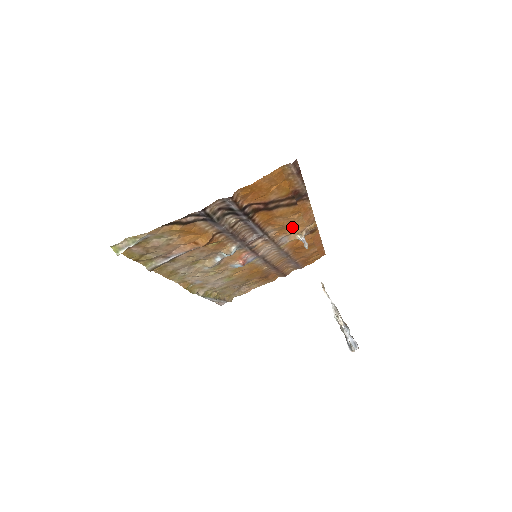
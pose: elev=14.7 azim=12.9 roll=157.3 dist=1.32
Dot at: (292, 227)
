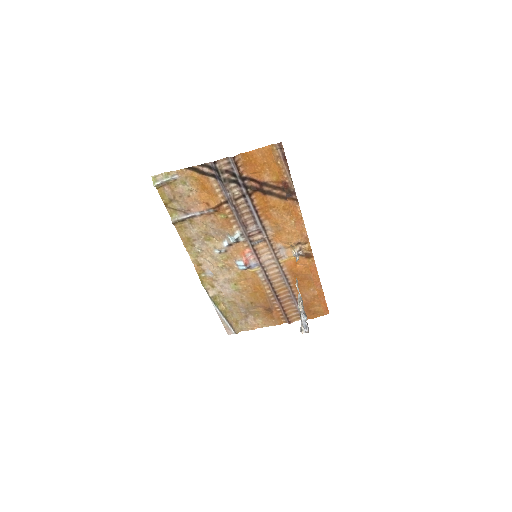
Dot at: (287, 233)
